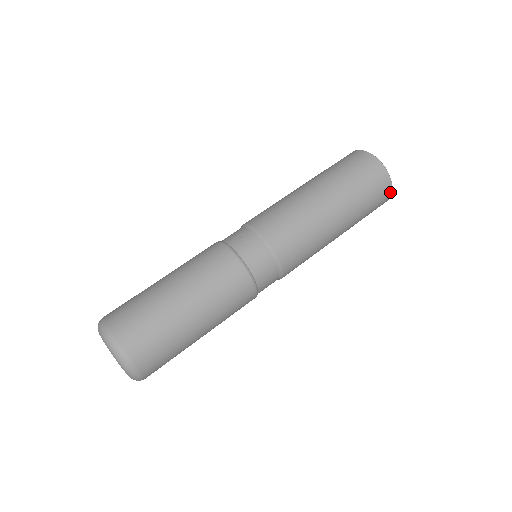
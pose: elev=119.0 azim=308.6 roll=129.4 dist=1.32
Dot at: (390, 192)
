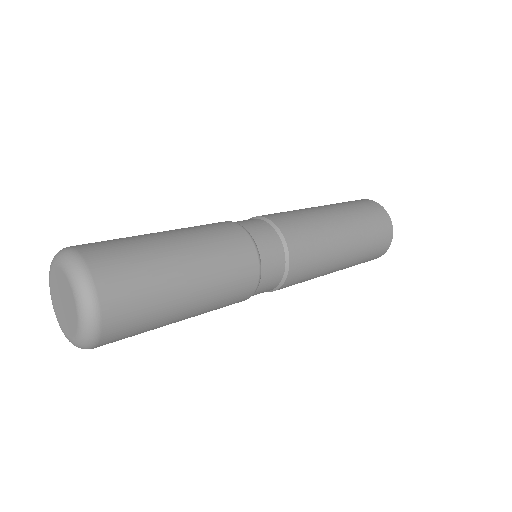
Dot at: (382, 208)
